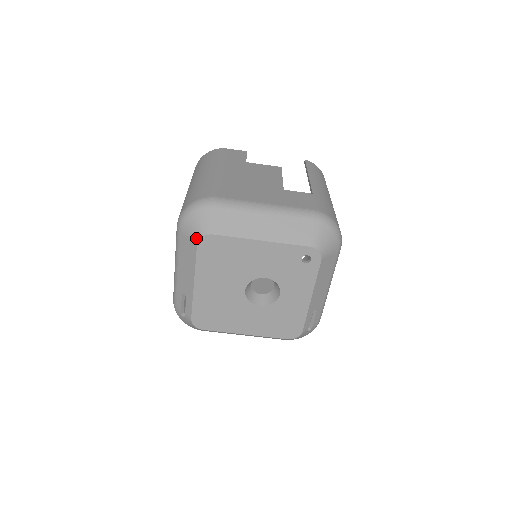
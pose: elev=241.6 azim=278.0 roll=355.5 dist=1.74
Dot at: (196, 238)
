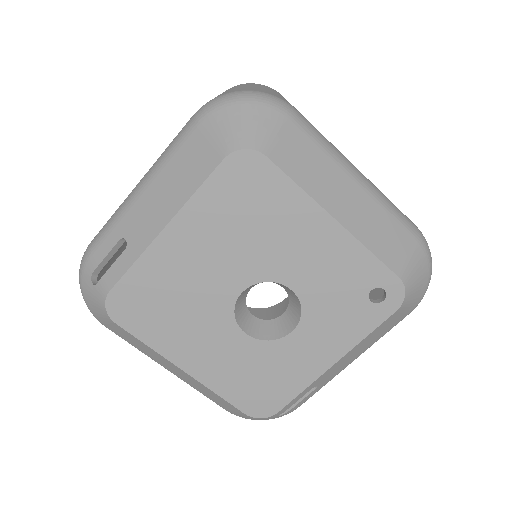
Dot at: (230, 145)
